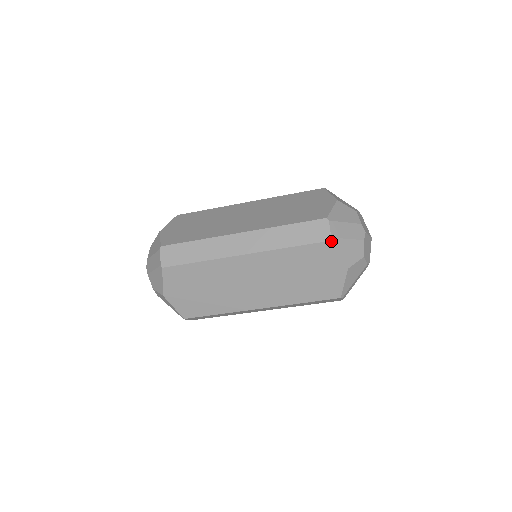
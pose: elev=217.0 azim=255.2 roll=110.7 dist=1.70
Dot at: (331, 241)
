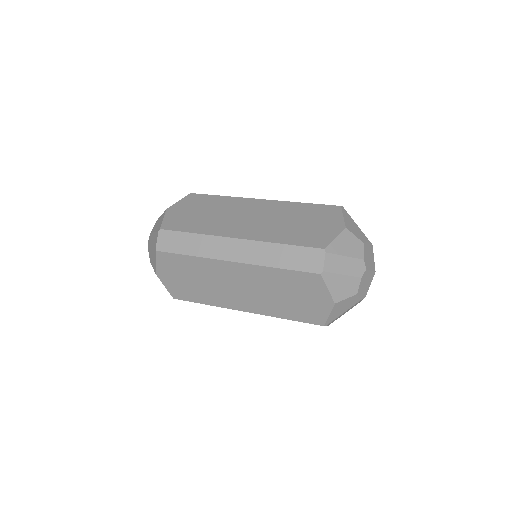
Dot at: (322, 274)
